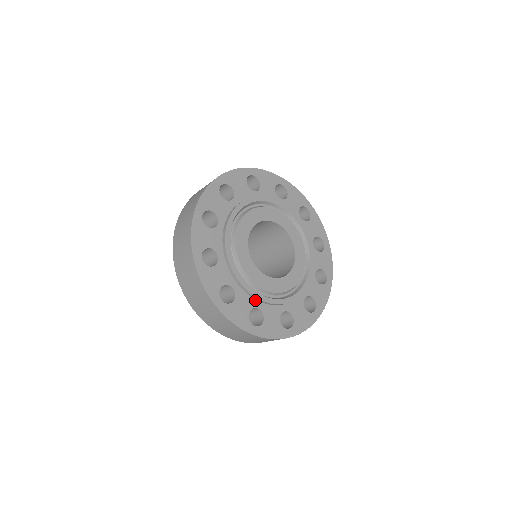
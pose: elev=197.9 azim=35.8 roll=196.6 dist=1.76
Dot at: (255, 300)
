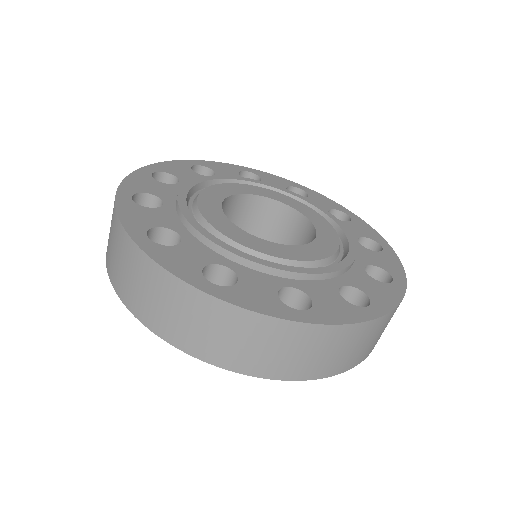
Dot at: (327, 280)
